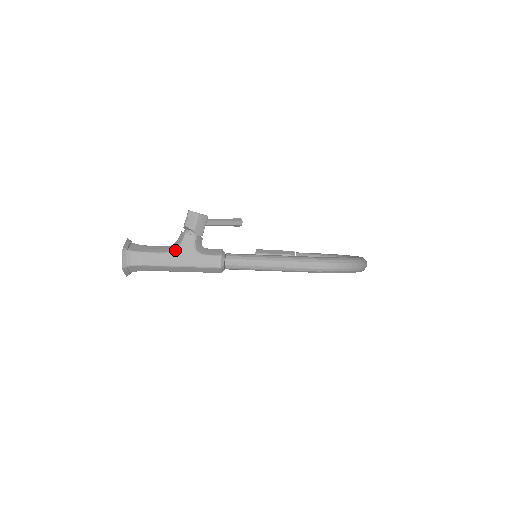
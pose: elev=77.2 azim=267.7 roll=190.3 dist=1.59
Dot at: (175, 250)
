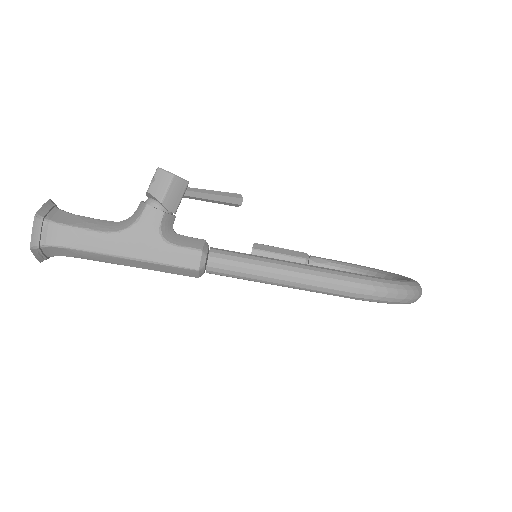
Dot at: (126, 230)
